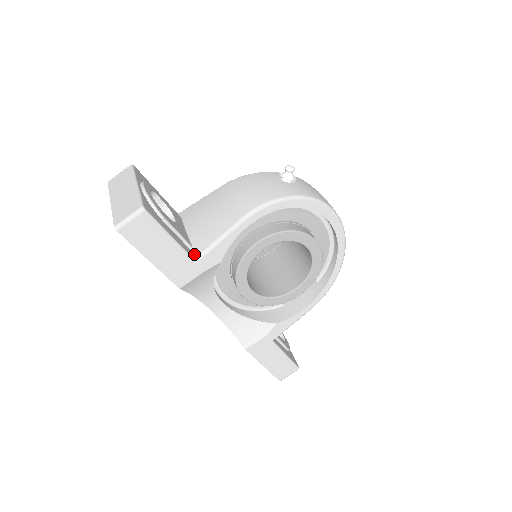
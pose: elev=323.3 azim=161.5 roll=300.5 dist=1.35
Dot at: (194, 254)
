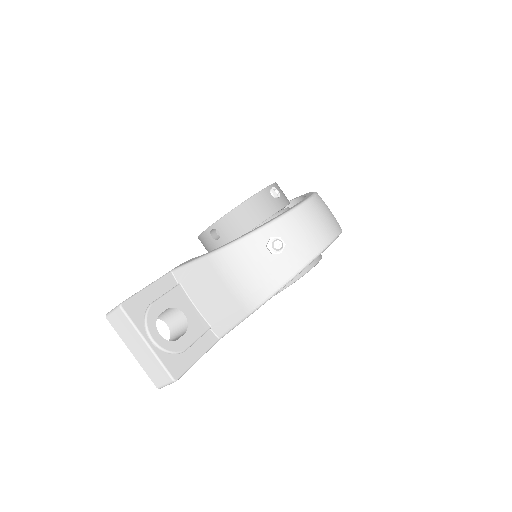
Dot at: (216, 334)
